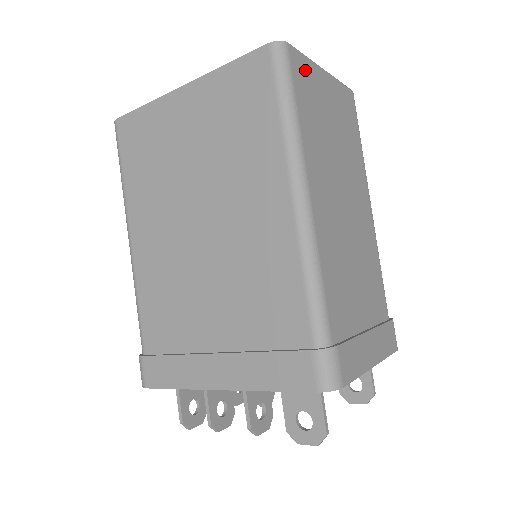
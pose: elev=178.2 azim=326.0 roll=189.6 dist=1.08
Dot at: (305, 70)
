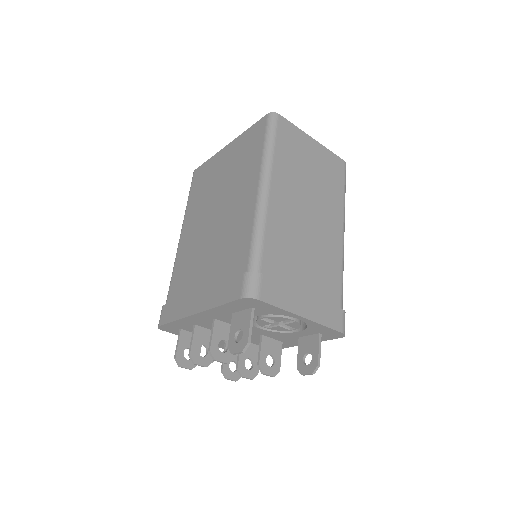
Dot at: (291, 131)
